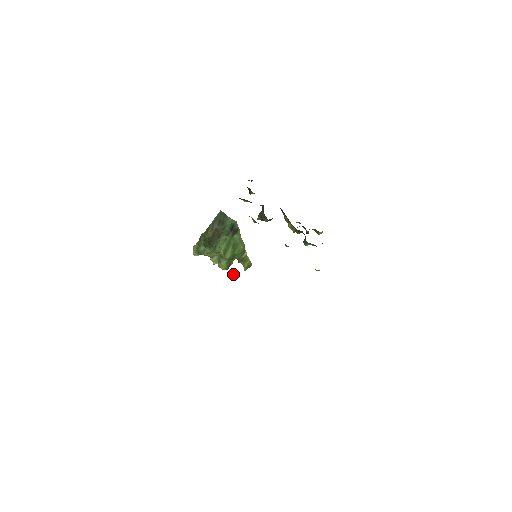
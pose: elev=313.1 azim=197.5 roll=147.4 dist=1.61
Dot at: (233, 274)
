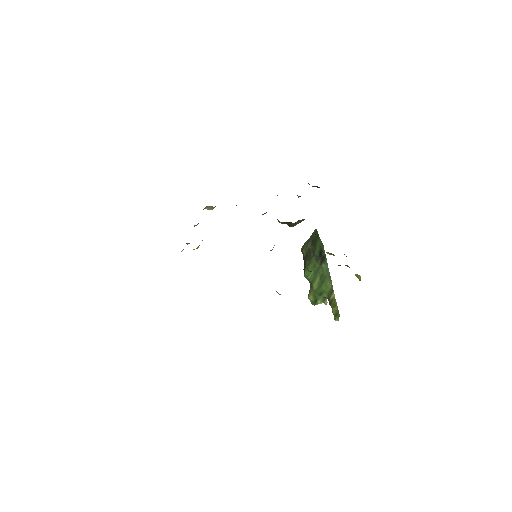
Dot at: occluded
